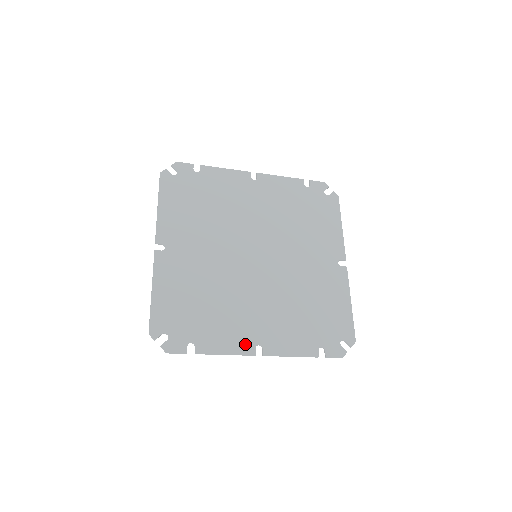
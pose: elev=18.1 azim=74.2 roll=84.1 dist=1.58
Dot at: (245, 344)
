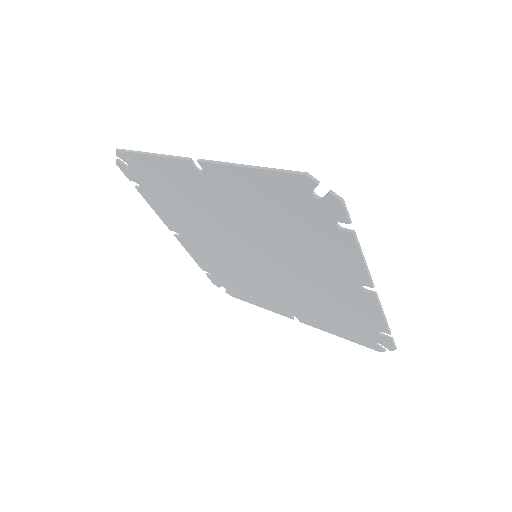
Dot at: (357, 273)
